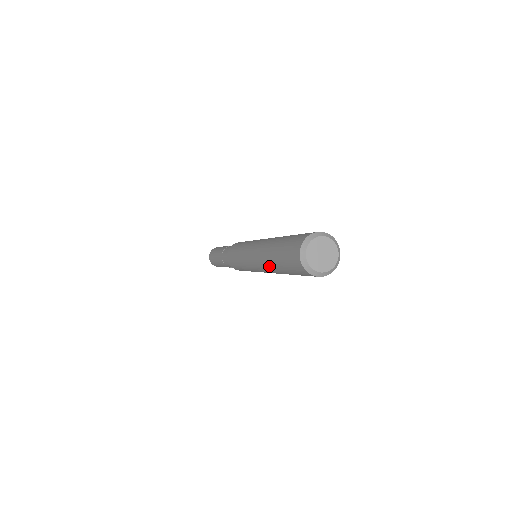
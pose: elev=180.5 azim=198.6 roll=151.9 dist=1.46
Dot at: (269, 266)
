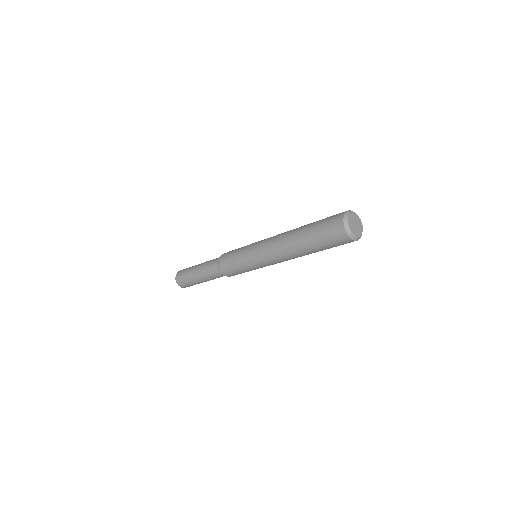
Dot at: (292, 241)
